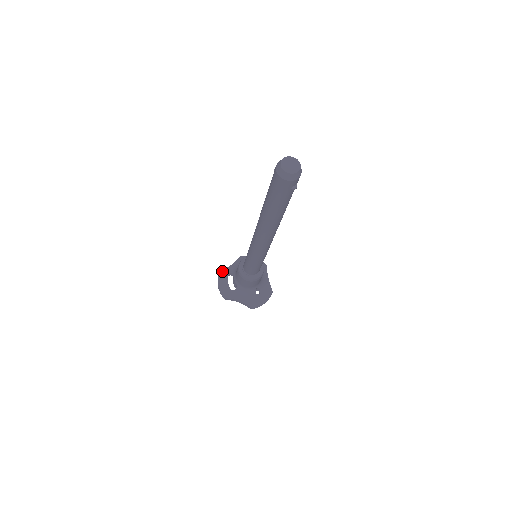
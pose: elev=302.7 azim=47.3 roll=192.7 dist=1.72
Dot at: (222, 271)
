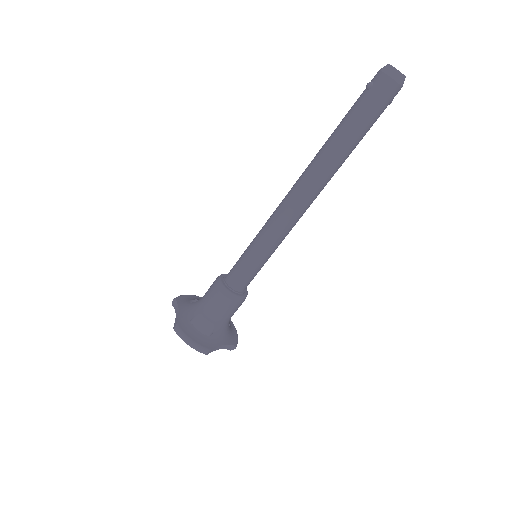
Dot at: (178, 323)
